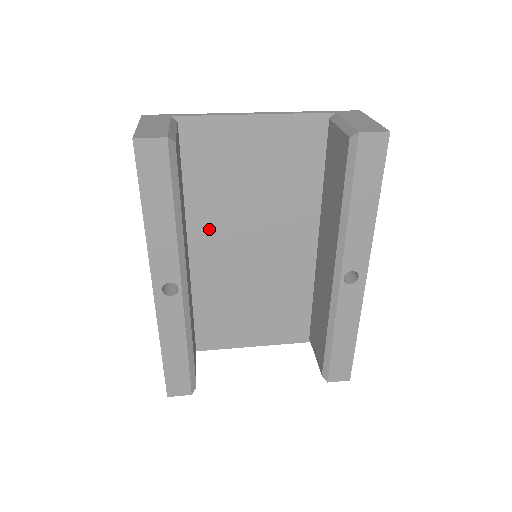
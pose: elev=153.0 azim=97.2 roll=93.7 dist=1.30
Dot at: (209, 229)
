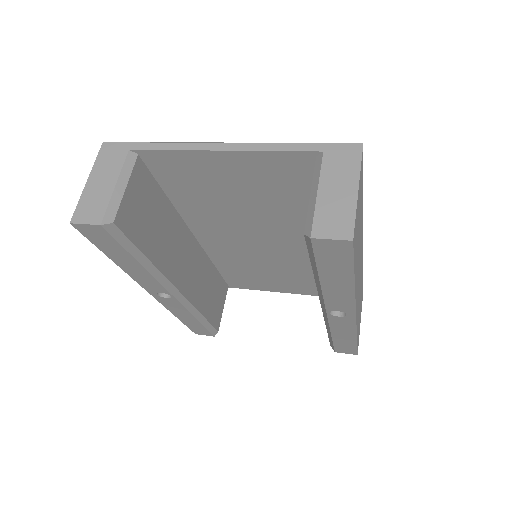
Dot at: (208, 226)
